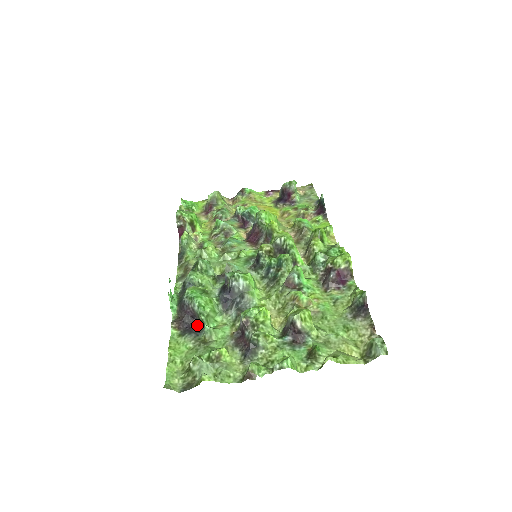
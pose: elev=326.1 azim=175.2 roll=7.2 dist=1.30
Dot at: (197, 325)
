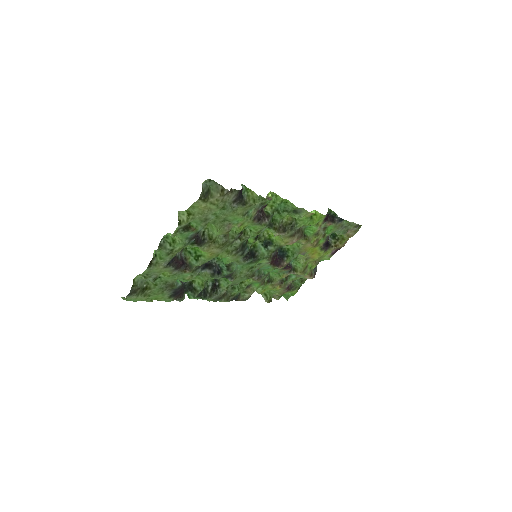
Dot at: (181, 288)
